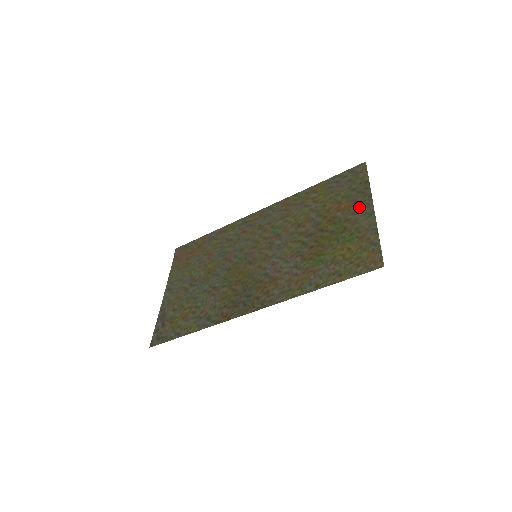
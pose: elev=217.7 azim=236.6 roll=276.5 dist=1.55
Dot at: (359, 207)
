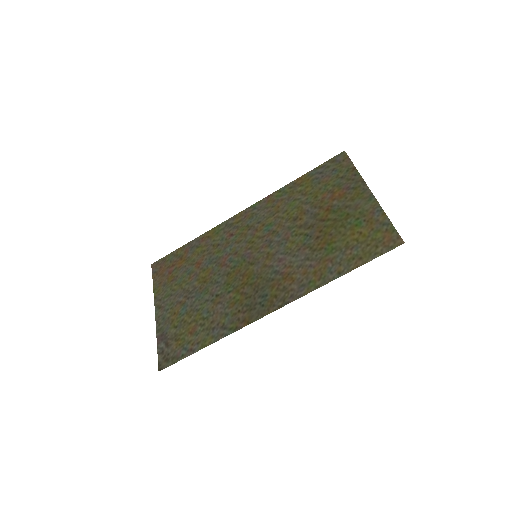
Dot at: (355, 193)
